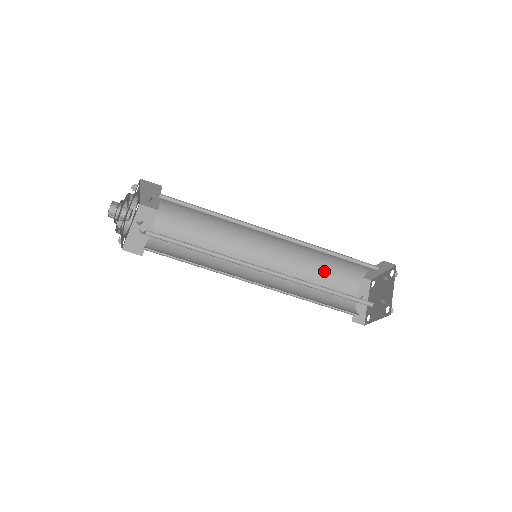
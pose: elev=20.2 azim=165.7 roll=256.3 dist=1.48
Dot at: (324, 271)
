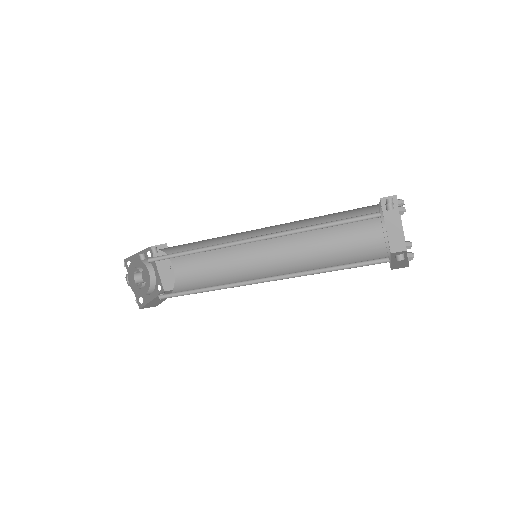
Dot at: (343, 257)
